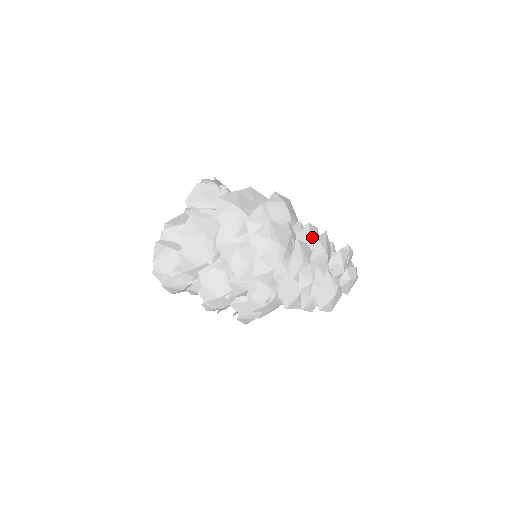
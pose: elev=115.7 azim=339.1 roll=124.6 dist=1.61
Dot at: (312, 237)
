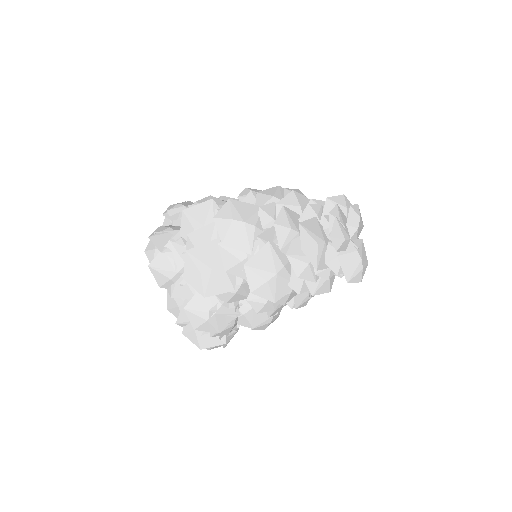
Dot at: (290, 229)
